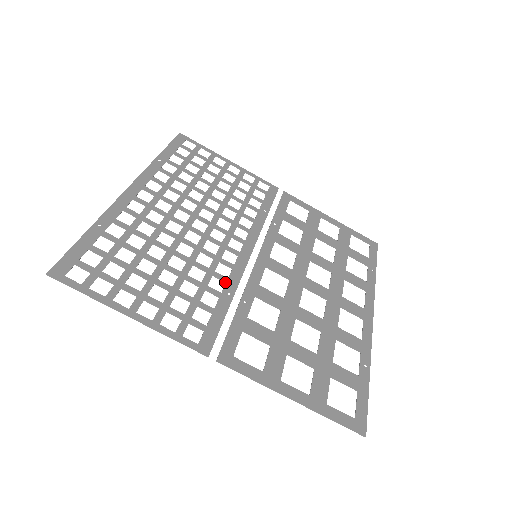
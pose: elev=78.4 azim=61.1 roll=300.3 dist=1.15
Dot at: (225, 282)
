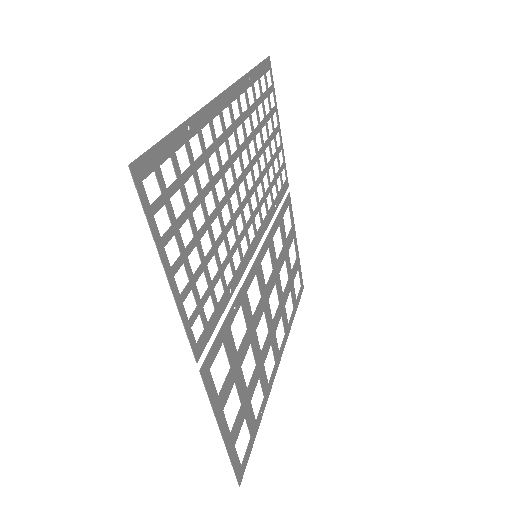
Dot at: (233, 275)
